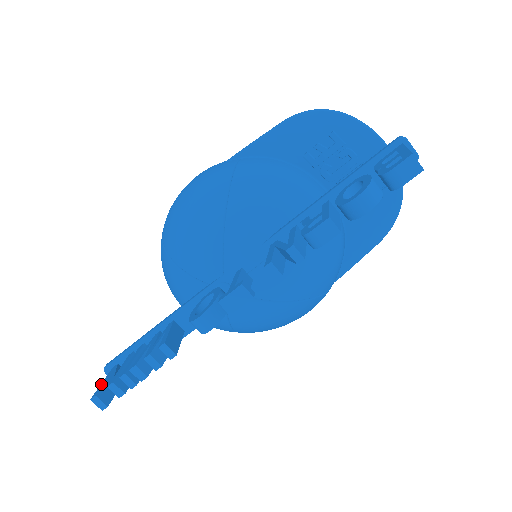
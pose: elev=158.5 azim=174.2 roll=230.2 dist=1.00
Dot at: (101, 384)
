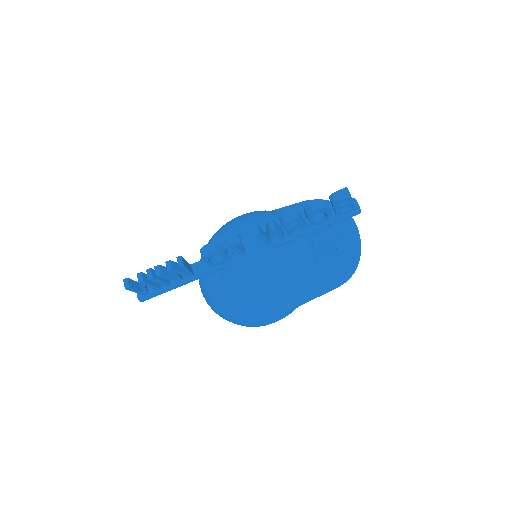
Dot at: occluded
